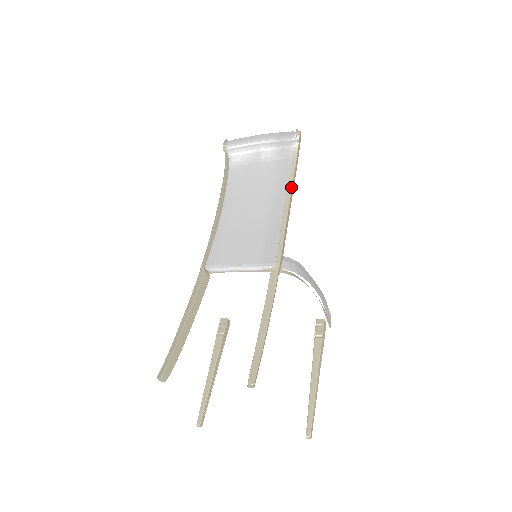
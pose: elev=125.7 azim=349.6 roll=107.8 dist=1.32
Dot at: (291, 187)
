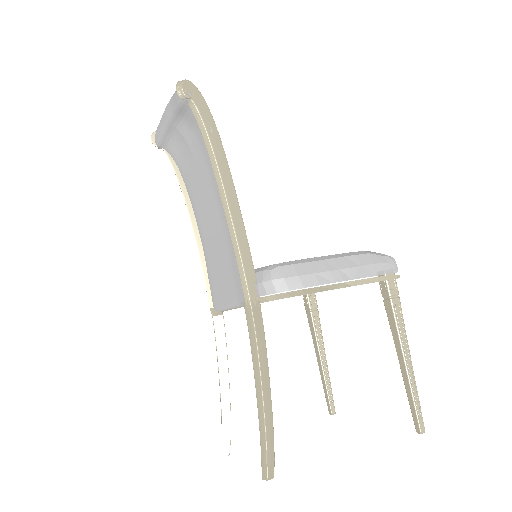
Dot at: (218, 173)
